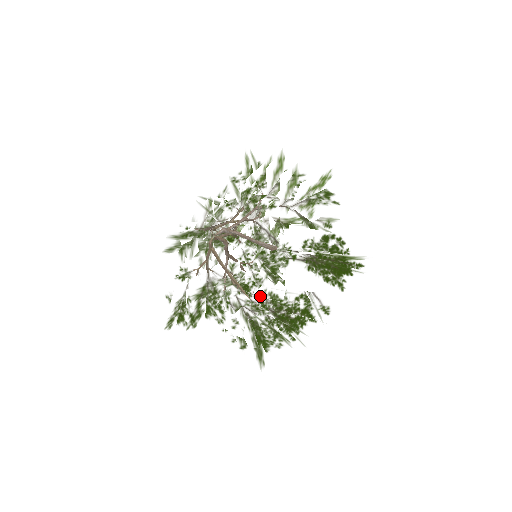
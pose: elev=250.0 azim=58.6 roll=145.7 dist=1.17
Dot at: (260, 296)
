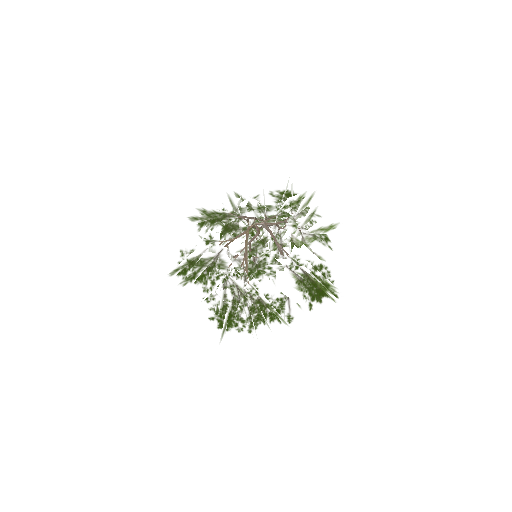
Dot at: (257, 283)
